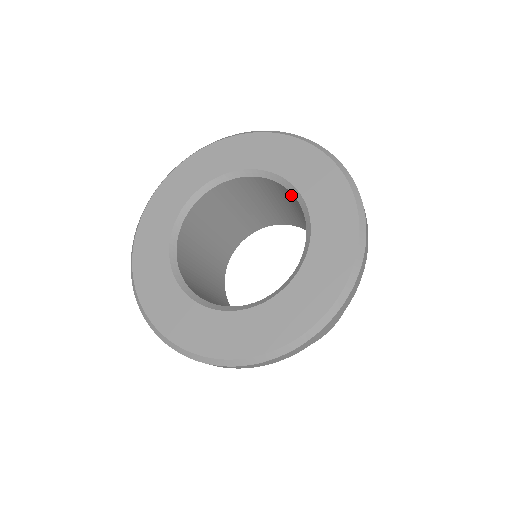
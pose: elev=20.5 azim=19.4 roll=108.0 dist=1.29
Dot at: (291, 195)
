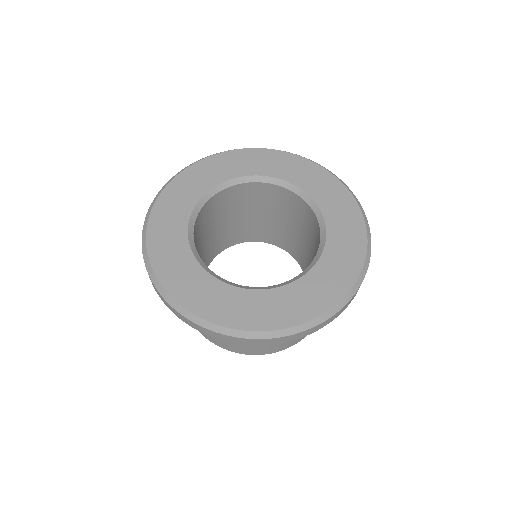
Dot at: (308, 212)
